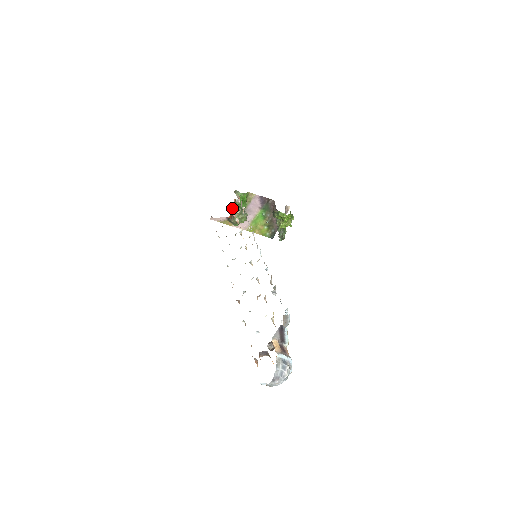
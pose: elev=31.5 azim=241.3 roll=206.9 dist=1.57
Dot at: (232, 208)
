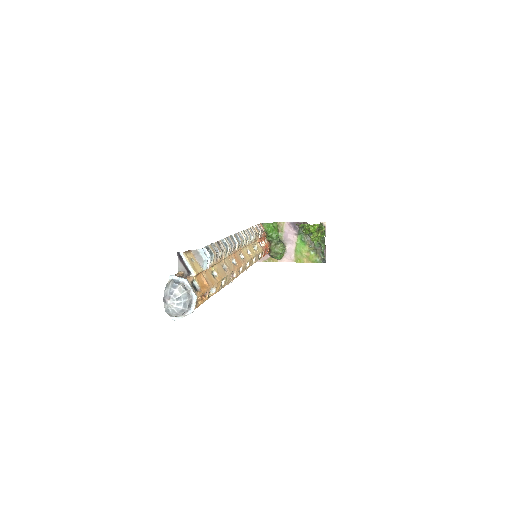
Dot at: (266, 242)
